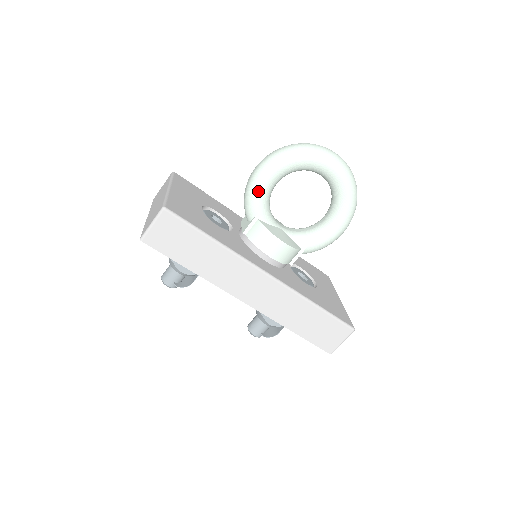
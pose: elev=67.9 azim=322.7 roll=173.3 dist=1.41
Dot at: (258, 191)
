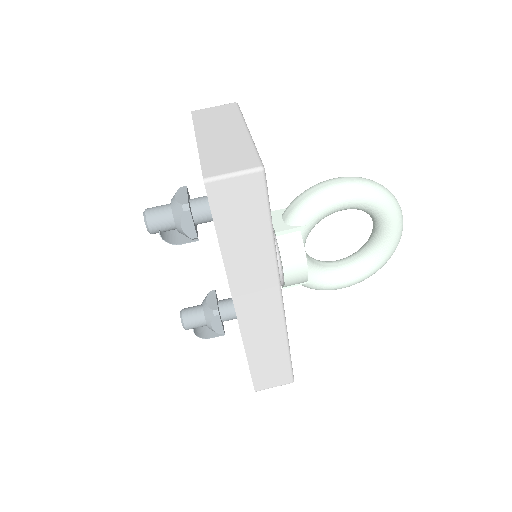
Dot at: (326, 206)
